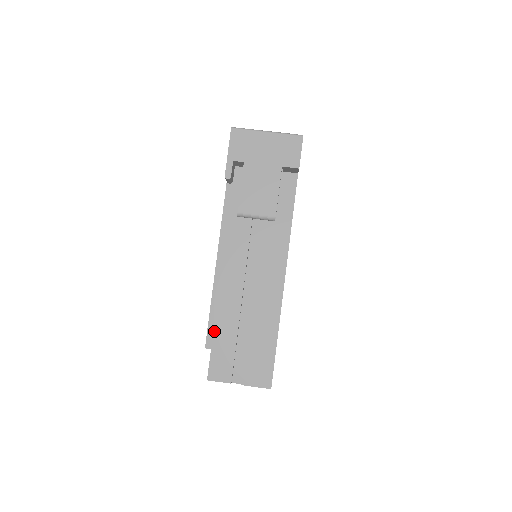
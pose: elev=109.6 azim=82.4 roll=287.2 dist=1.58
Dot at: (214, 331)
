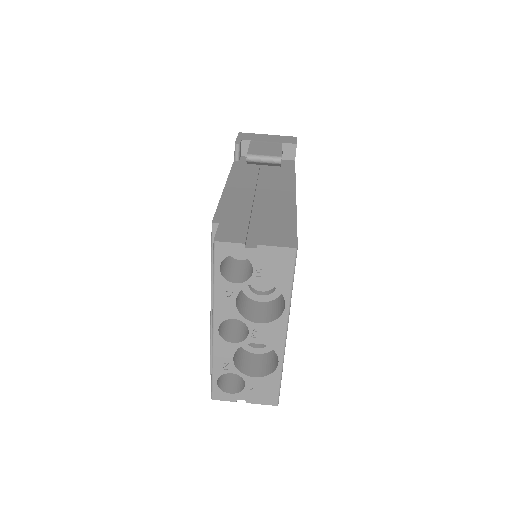
Dot at: (223, 214)
